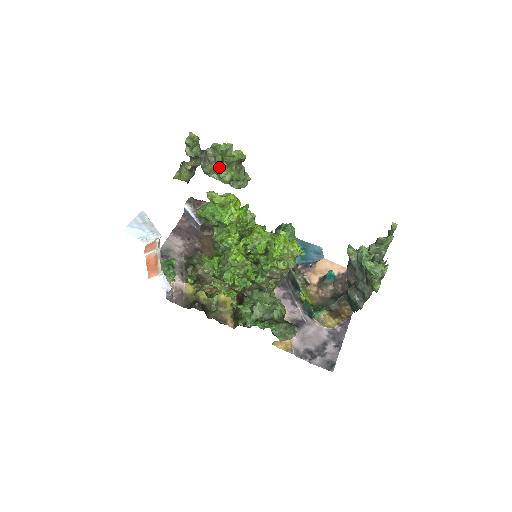
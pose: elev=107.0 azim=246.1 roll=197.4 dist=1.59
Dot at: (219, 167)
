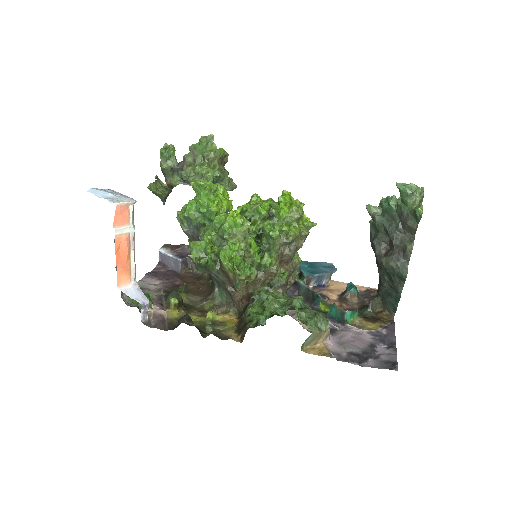
Dot at: (200, 166)
